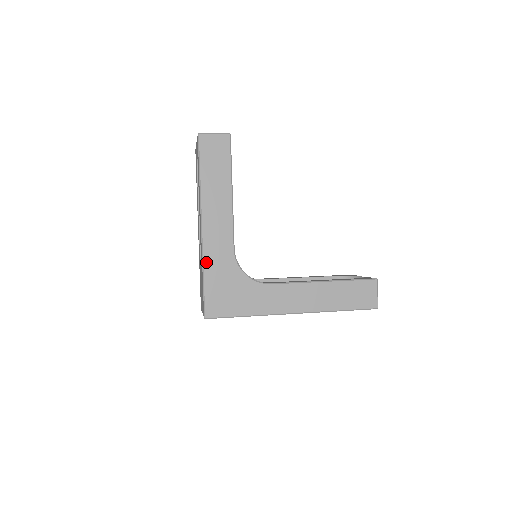
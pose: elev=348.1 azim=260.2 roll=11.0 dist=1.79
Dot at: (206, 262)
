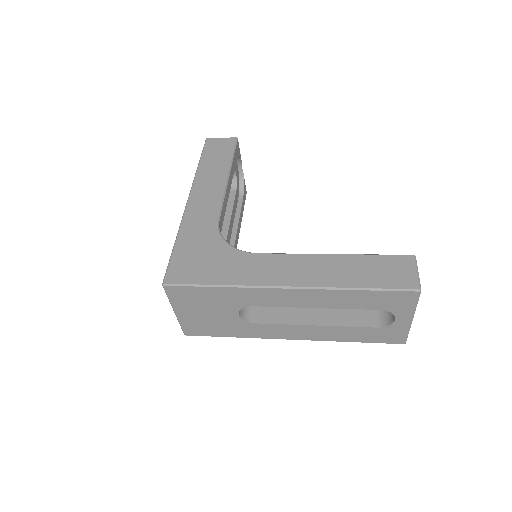
Dot at: (182, 229)
